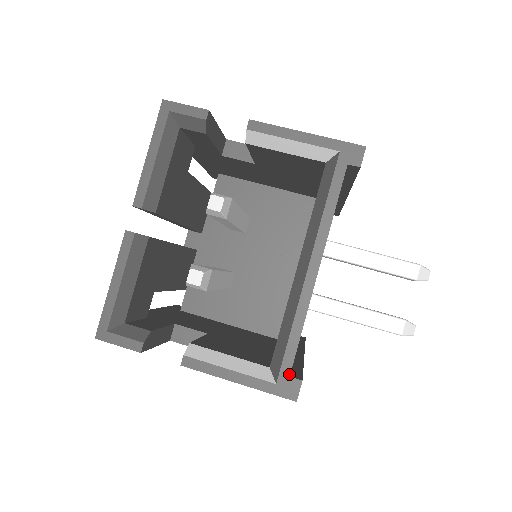
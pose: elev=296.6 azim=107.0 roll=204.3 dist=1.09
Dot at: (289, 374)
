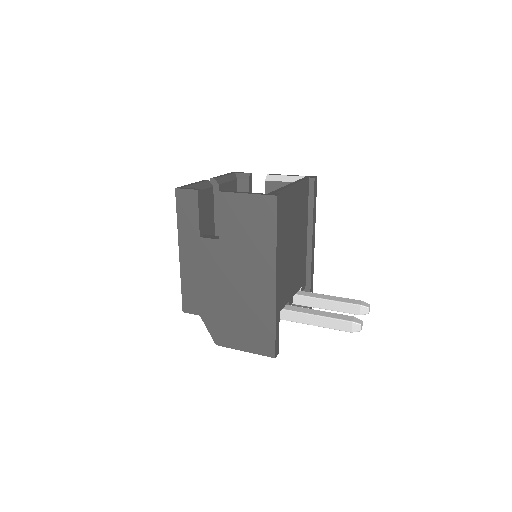
Dot at: (274, 193)
